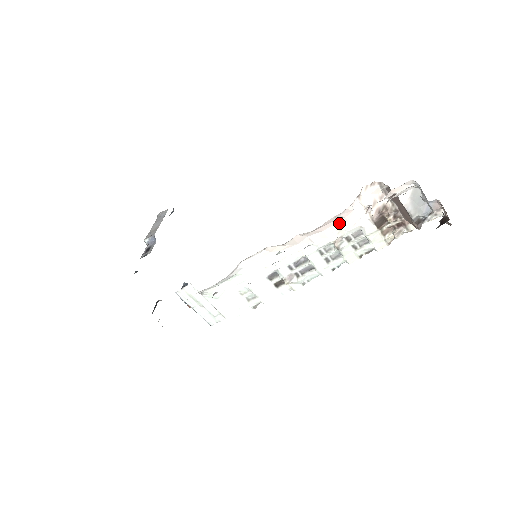
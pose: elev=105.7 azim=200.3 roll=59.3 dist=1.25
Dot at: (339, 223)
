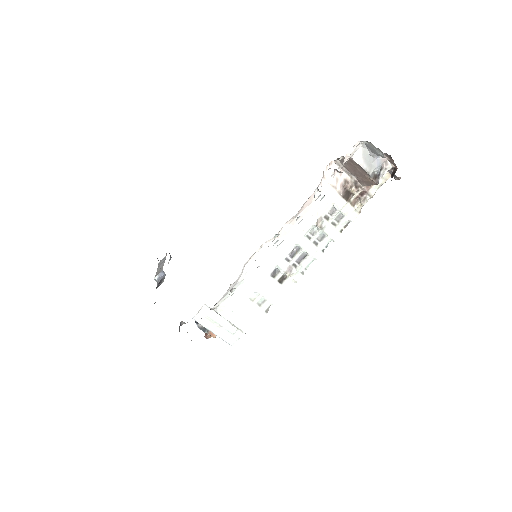
Dot at: (316, 194)
